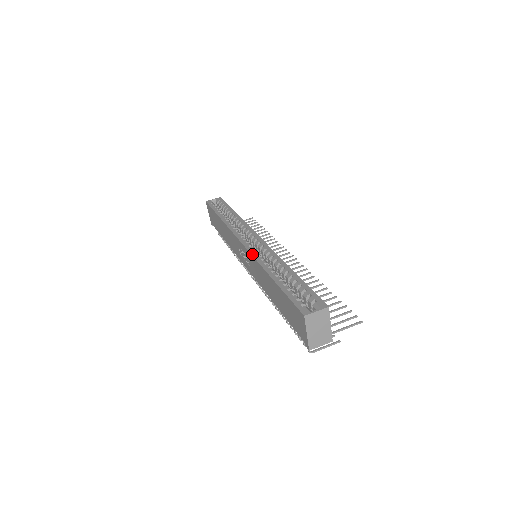
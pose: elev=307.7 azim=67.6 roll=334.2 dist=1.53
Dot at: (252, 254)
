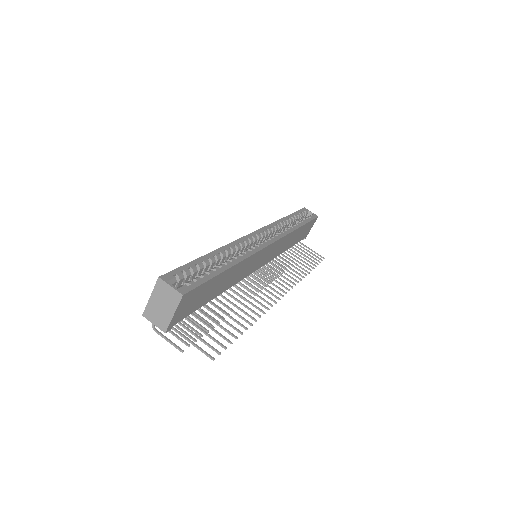
Dot at: (240, 238)
